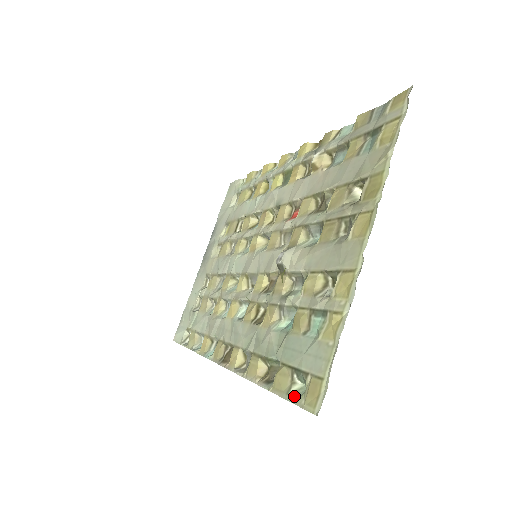
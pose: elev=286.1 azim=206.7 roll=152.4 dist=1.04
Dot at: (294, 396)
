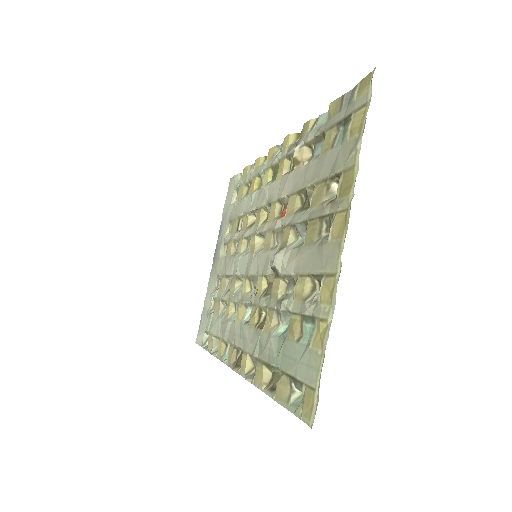
Dot at: (293, 405)
